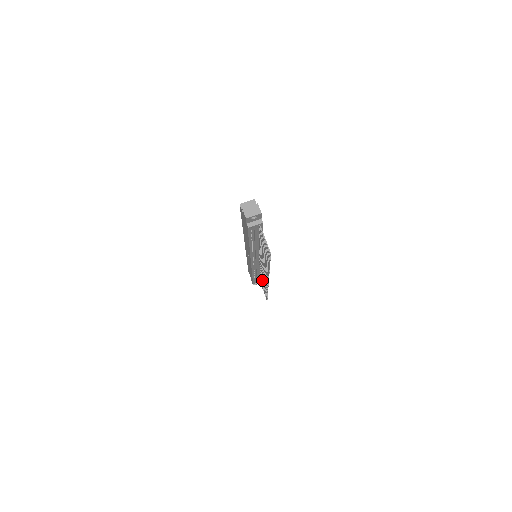
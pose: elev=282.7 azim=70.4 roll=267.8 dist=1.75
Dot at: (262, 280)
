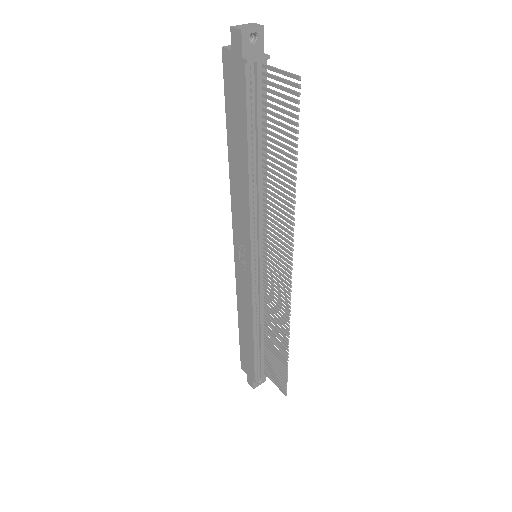
Dot at: (271, 336)
